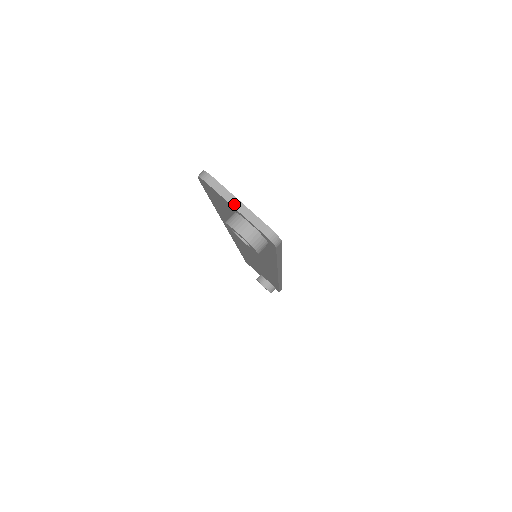
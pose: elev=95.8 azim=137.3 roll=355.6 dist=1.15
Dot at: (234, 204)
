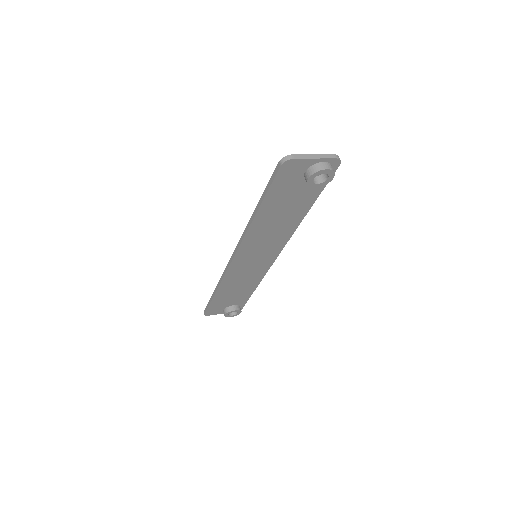
Dot at: (313, 157)
